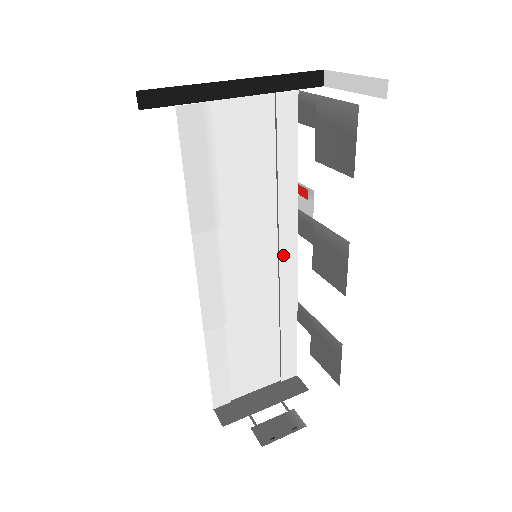
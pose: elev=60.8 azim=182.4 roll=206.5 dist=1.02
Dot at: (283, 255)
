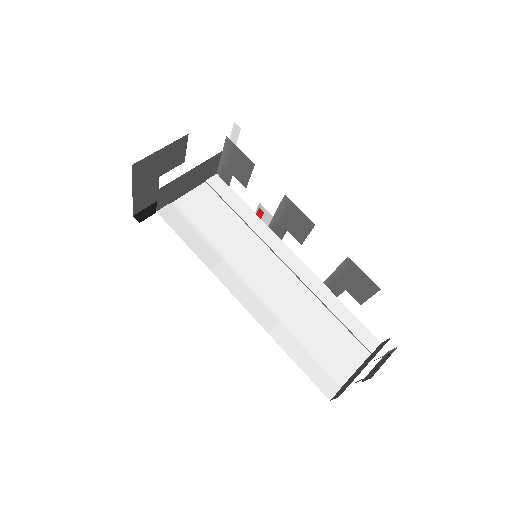
Dot at: (283, 257)
